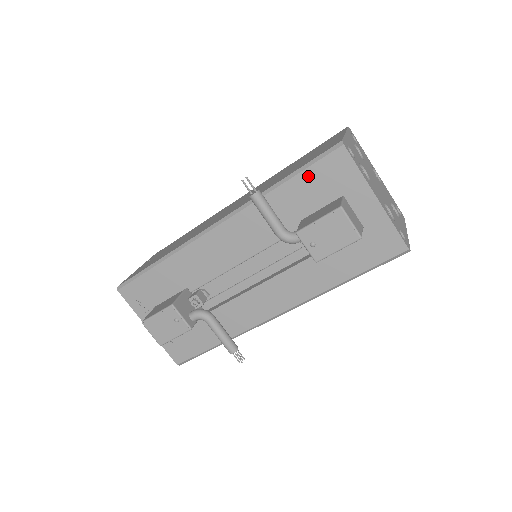
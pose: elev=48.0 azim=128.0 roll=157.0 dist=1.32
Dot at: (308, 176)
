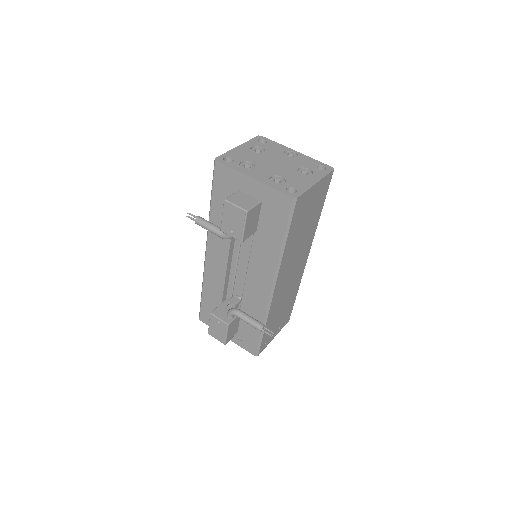
Dot at: (216, 191)
